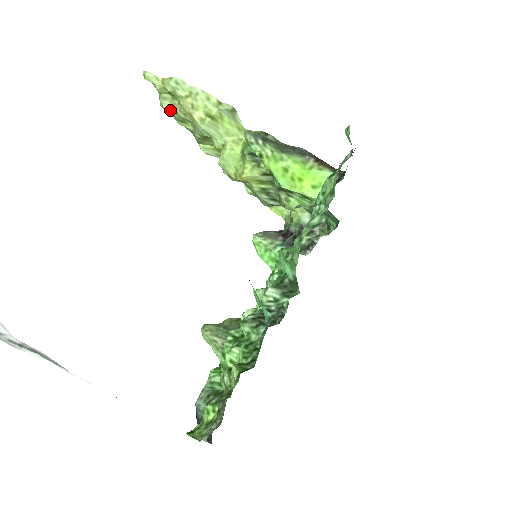
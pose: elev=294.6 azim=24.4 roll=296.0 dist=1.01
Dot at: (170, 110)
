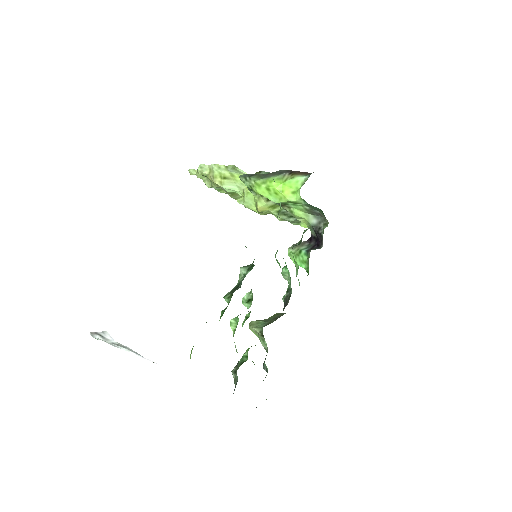
Dot at: (210, 186)
